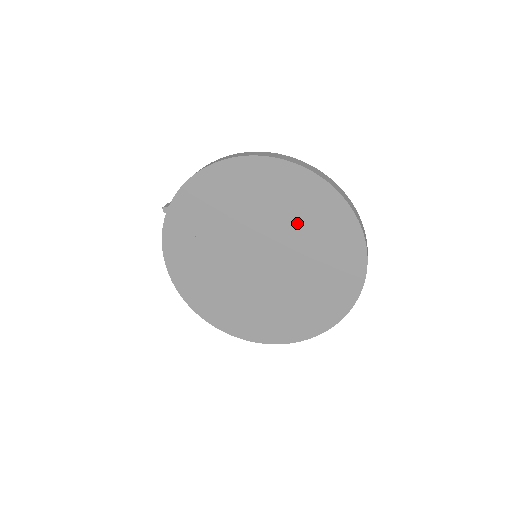
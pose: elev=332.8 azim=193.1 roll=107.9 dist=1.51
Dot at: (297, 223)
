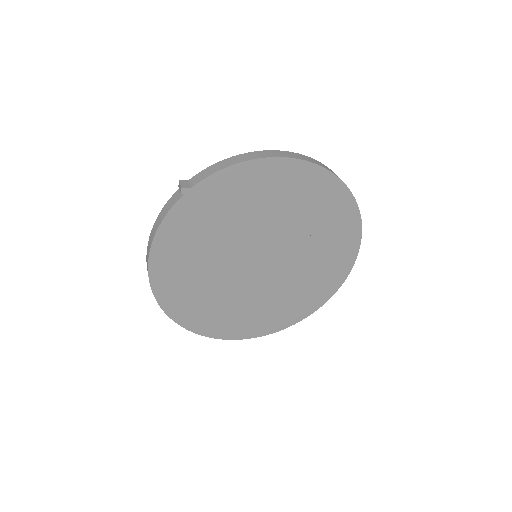
Dot at: (313, 234)
